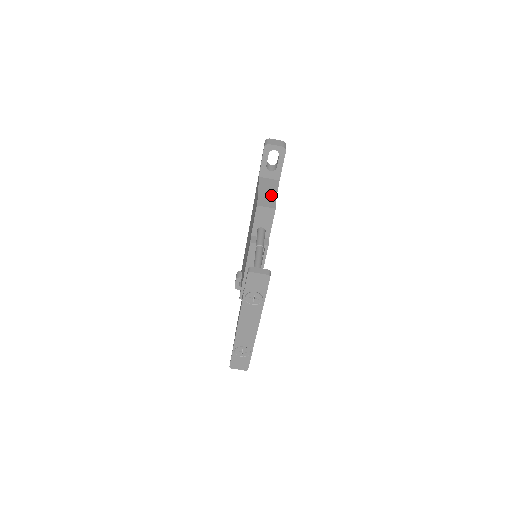
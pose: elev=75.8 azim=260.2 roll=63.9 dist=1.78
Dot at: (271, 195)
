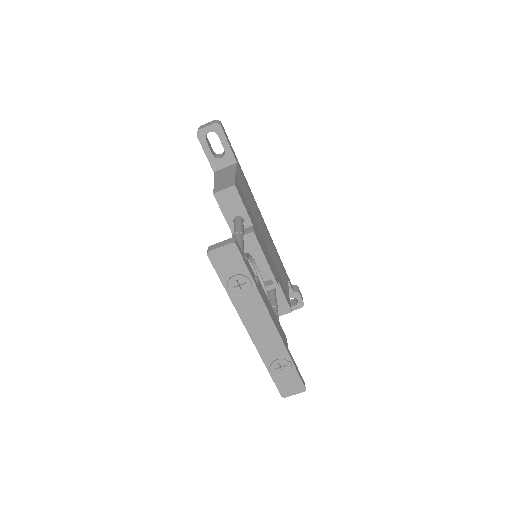
Dot at: (228, 178)
